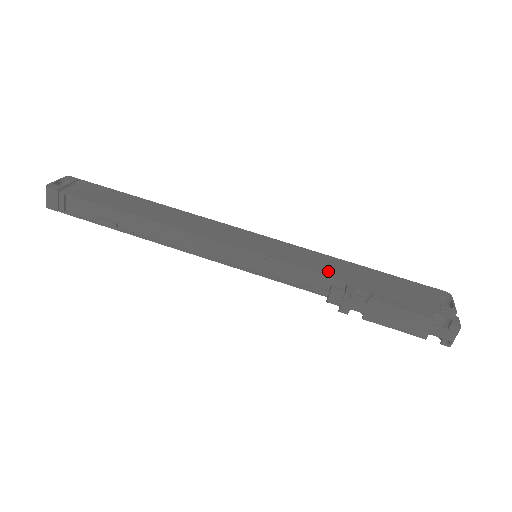
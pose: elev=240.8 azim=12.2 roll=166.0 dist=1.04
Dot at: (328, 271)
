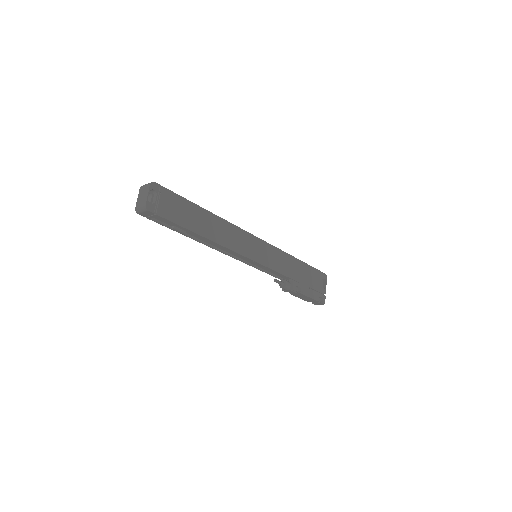
Dot at: (288, 272)
